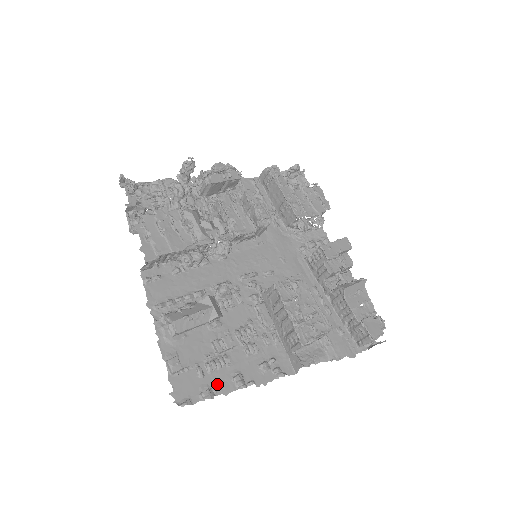
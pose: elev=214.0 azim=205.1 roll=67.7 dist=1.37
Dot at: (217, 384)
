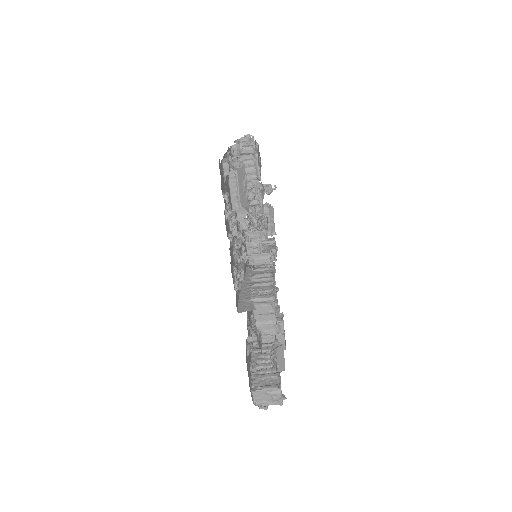
Dot at: (226, 215)
